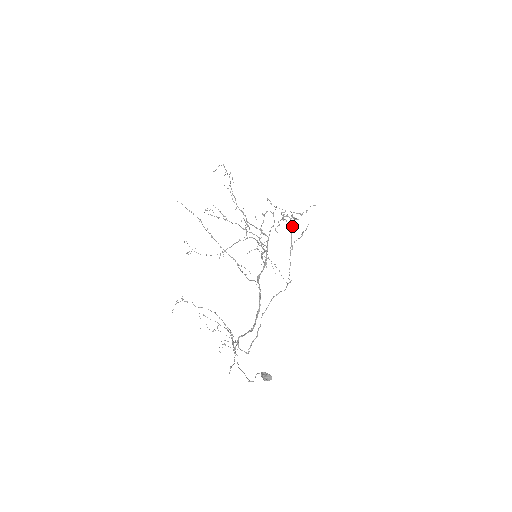
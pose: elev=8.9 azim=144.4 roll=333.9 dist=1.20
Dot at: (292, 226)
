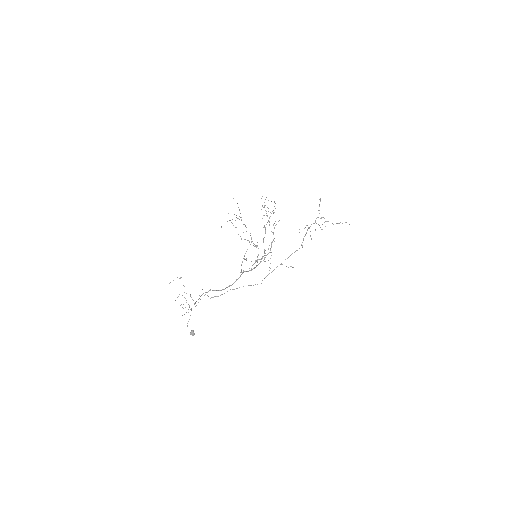
Dot at: (295, 251)
